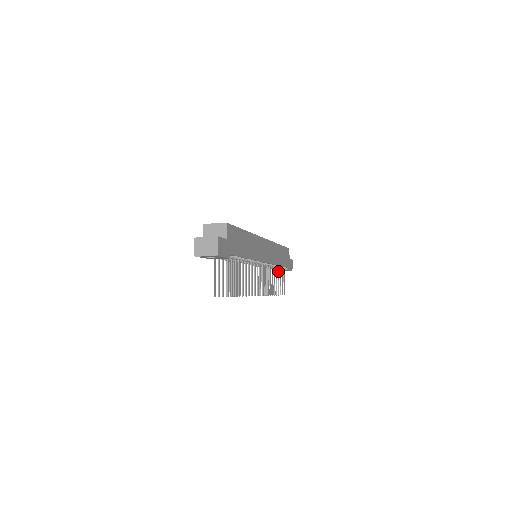
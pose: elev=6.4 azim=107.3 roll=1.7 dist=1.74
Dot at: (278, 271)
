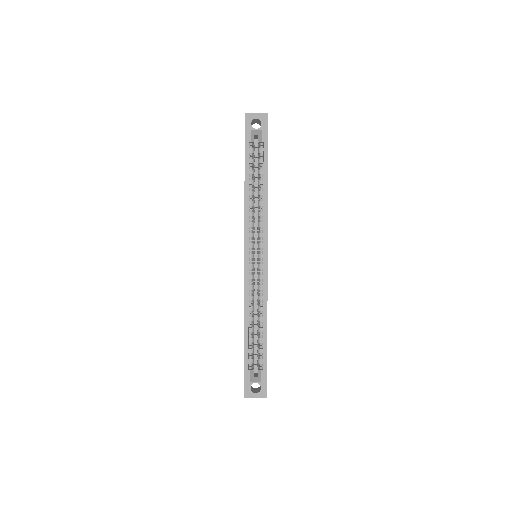
Dot at: occluded
